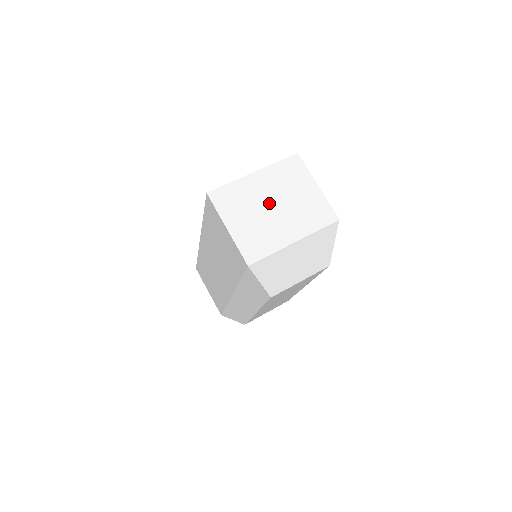
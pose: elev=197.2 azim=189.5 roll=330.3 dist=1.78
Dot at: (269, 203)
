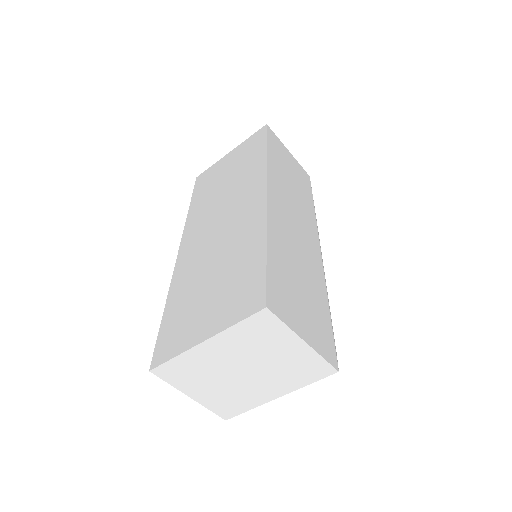
Dot at: (235, 369)
